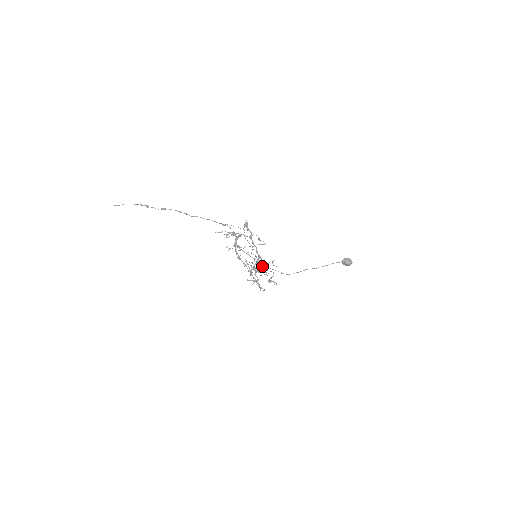
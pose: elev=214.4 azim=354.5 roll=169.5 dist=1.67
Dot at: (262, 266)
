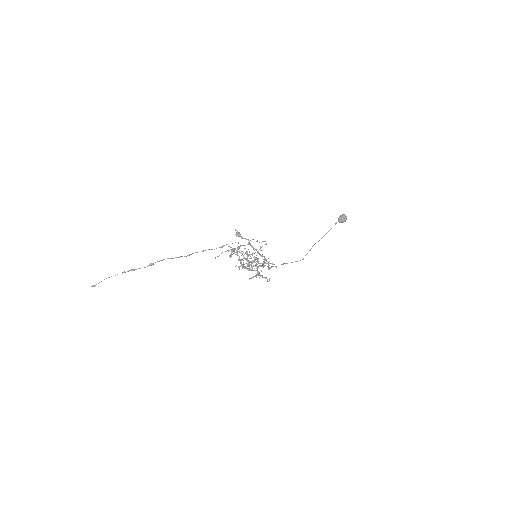
Dot at: (257, 259)
